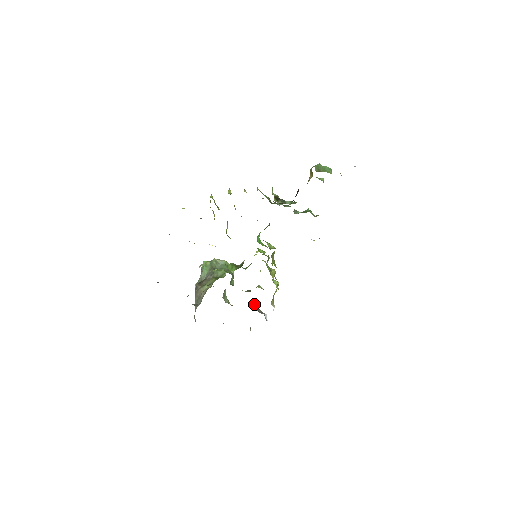
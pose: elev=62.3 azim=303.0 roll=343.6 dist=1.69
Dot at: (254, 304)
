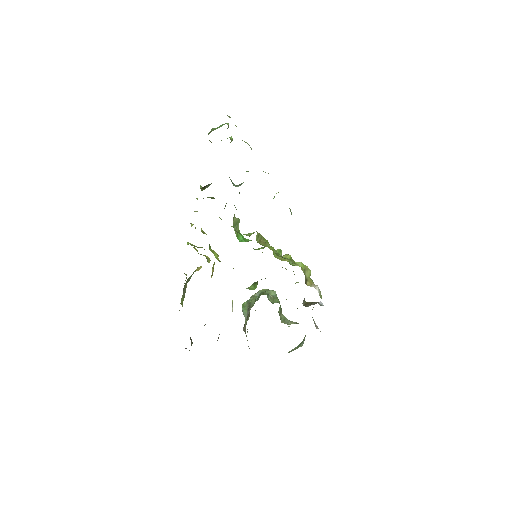
Dot at: (305, 302)
